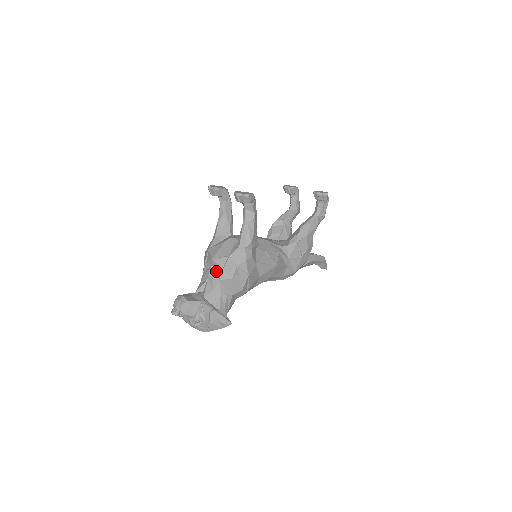
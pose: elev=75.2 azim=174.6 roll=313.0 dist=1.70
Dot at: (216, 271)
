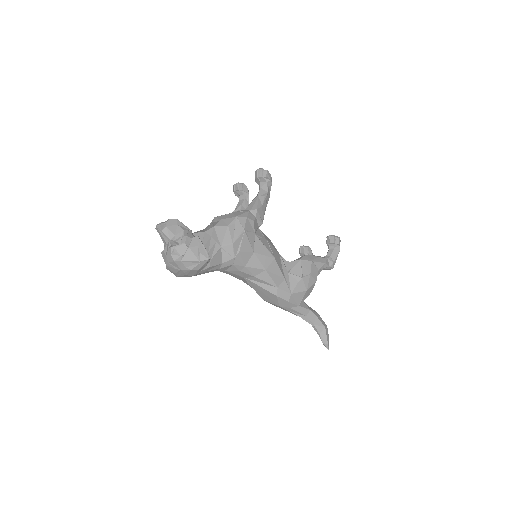
Dot at: (214, 223)
